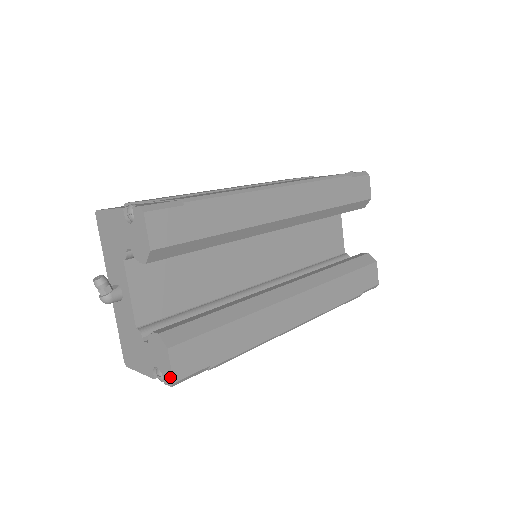
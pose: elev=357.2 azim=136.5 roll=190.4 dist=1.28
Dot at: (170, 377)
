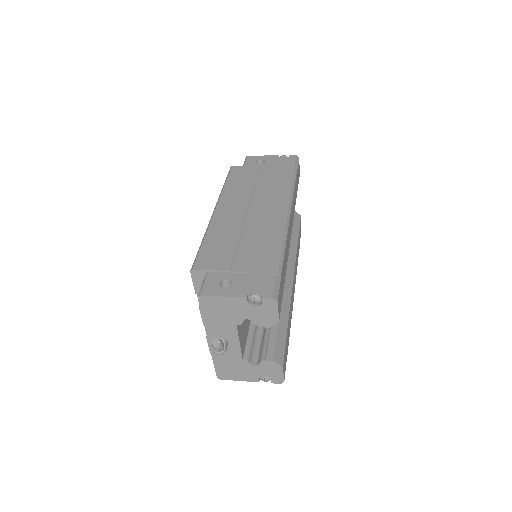
Dot at: (281, 380)
